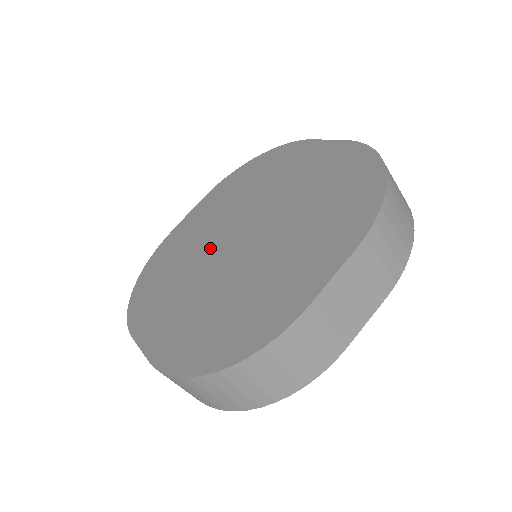
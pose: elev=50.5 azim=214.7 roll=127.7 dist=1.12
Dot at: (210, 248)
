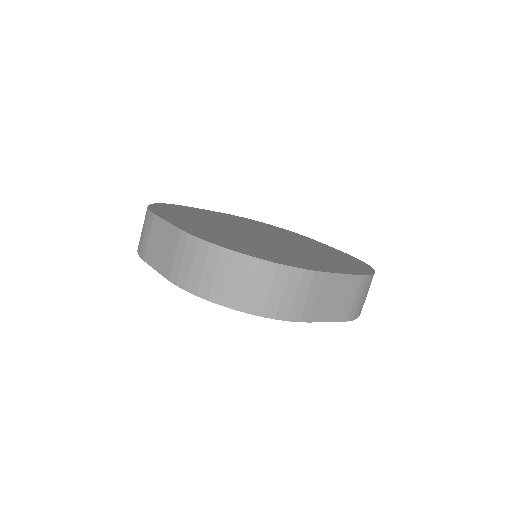
Dot at: (234, 227)
